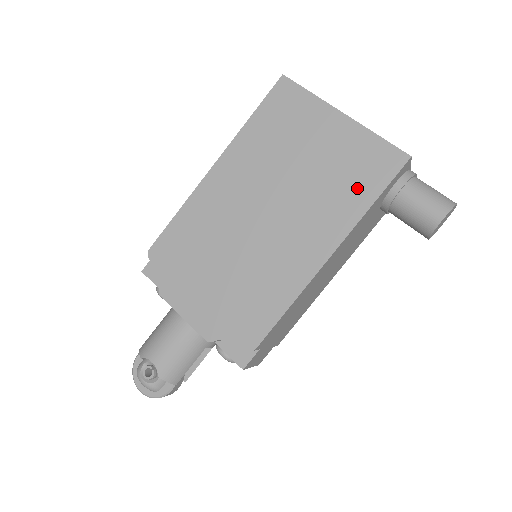
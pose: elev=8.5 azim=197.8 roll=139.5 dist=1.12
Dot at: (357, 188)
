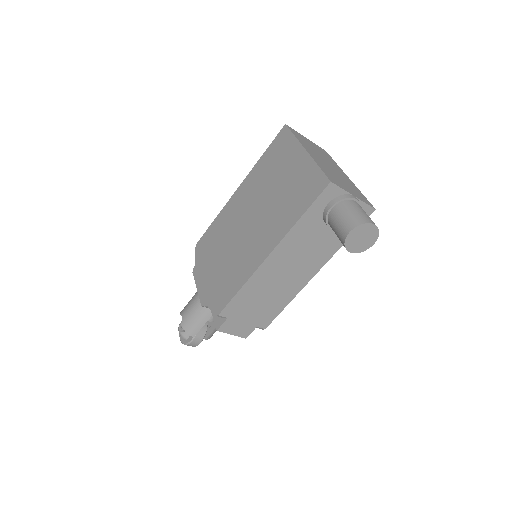
Dot at: (296, 205)
